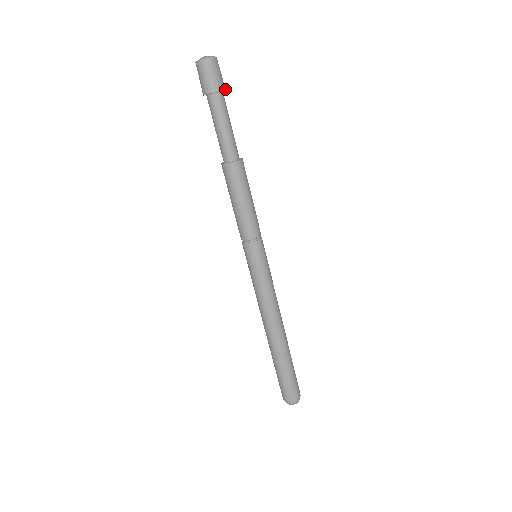
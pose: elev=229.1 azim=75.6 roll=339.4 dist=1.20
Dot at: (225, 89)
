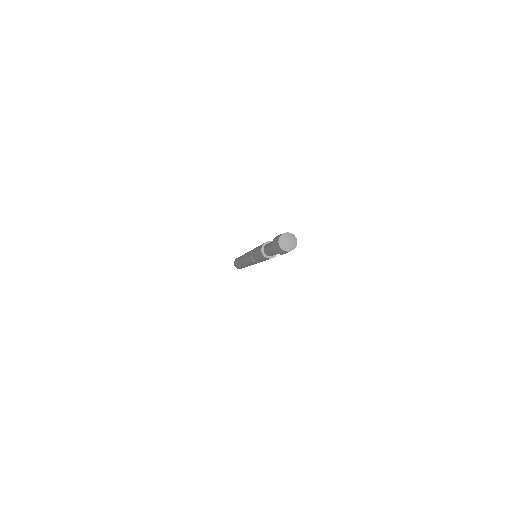
Dot at: occluded
